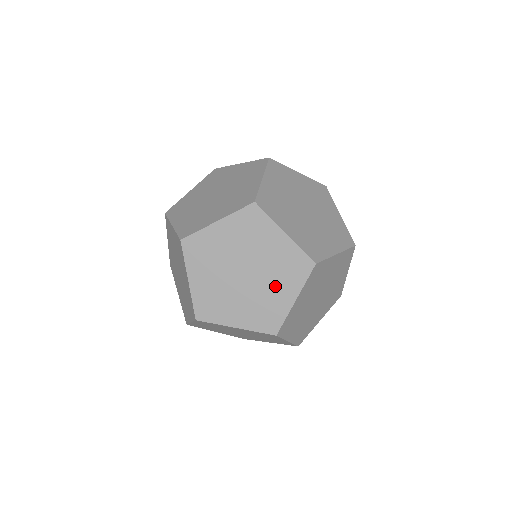
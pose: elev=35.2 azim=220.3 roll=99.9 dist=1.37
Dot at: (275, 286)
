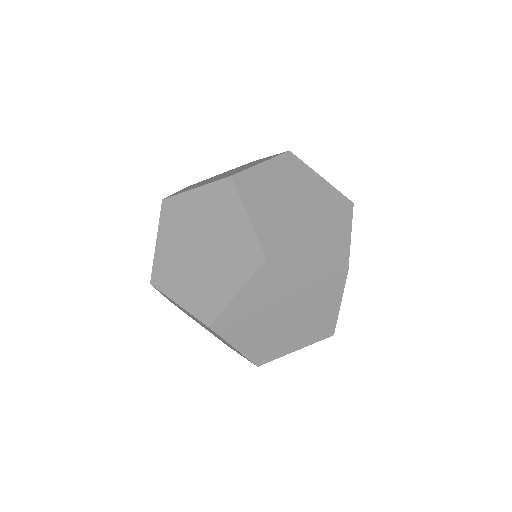
Dot at: occluded
